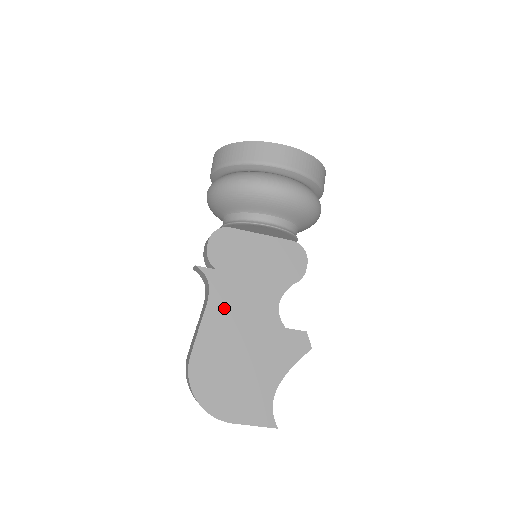
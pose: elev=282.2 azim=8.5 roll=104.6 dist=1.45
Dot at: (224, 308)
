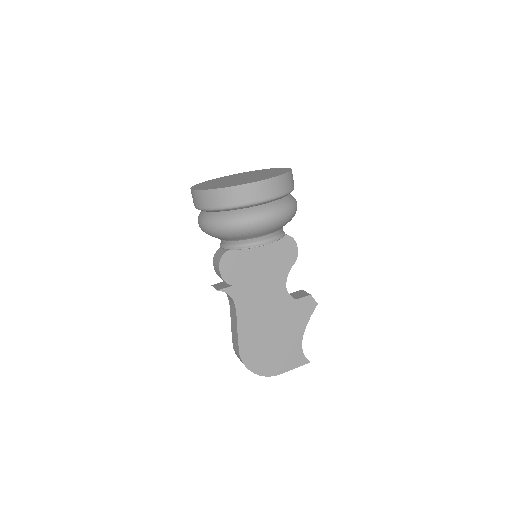
Dot at: (249, 309)
